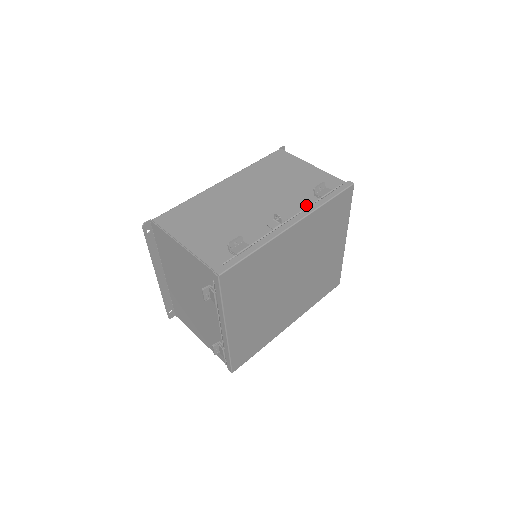
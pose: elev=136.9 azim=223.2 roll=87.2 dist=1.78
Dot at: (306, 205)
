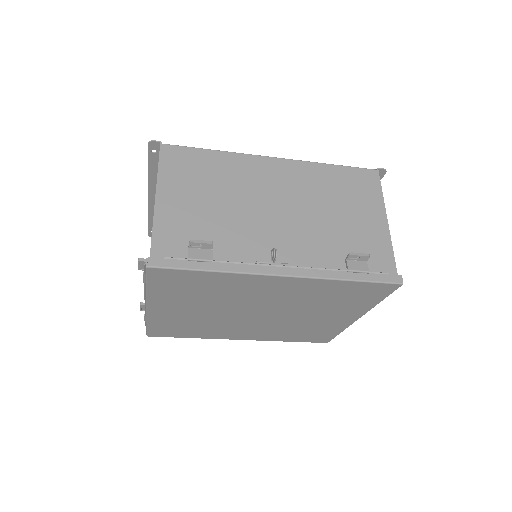
Dot at: (324, 264)
